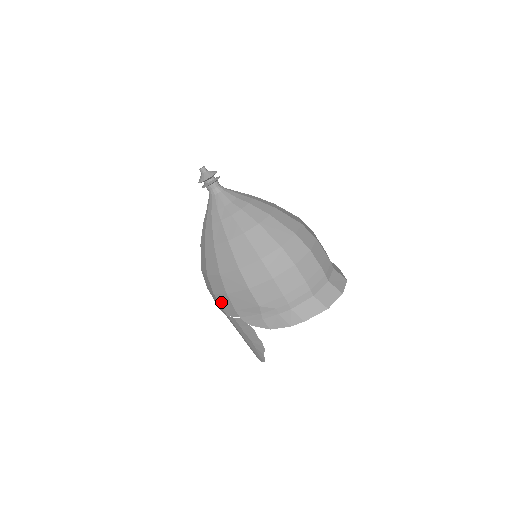
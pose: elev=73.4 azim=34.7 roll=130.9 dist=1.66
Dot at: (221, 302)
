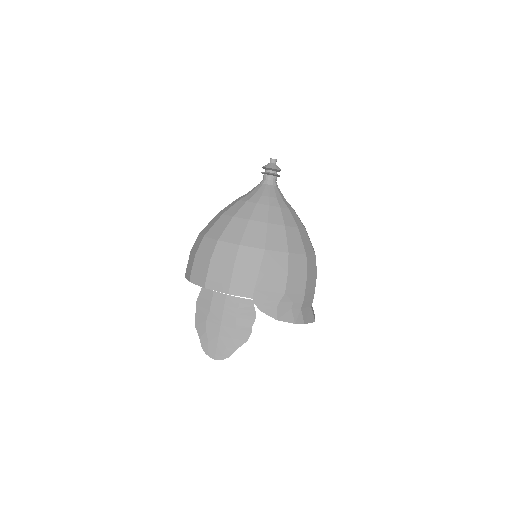
Dot at: (237, 277)
